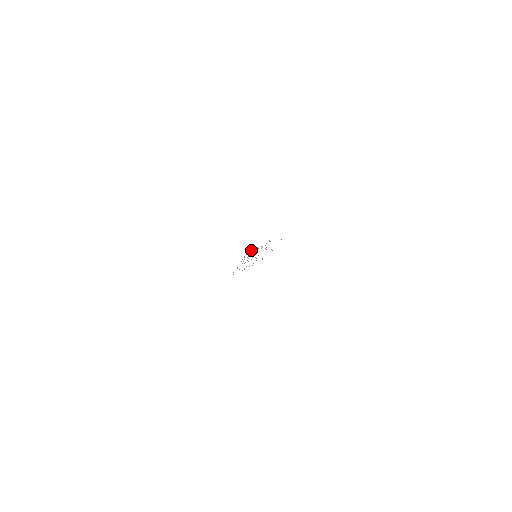
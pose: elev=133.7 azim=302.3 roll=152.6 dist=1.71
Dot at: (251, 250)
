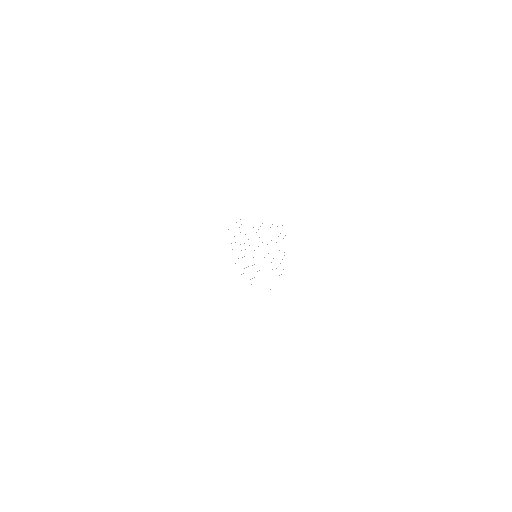
Dot at: occluded
